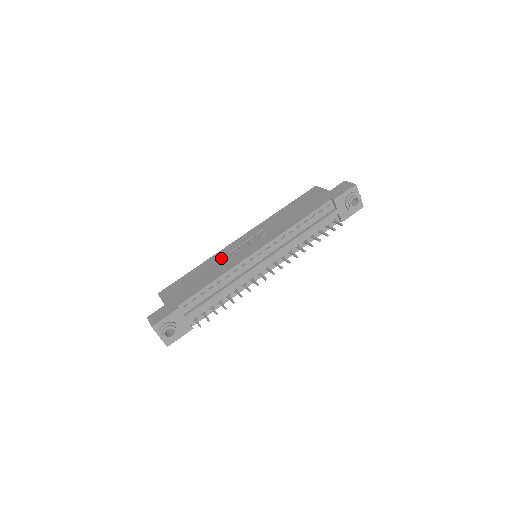
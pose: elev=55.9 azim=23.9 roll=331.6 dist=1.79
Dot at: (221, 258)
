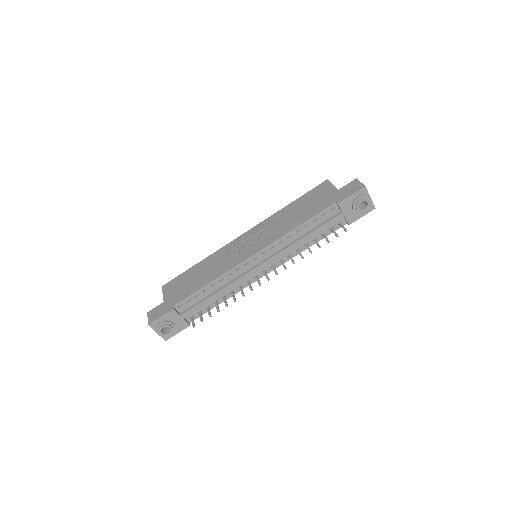
Dot at: (221, 257)
